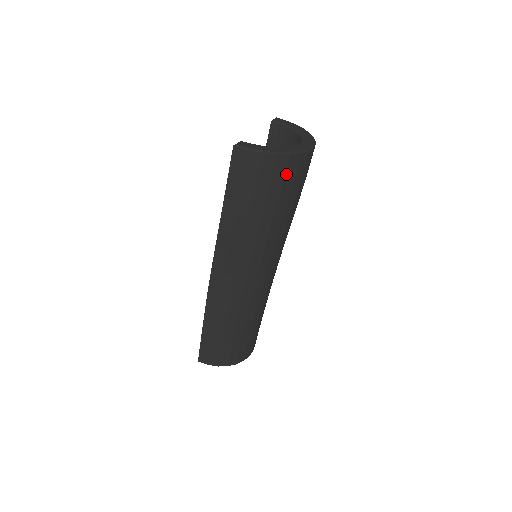
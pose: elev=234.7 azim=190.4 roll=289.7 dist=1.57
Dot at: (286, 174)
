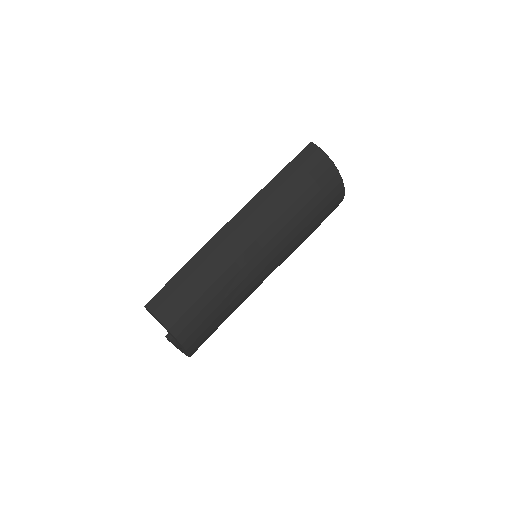
Dot at: (329, 182)
